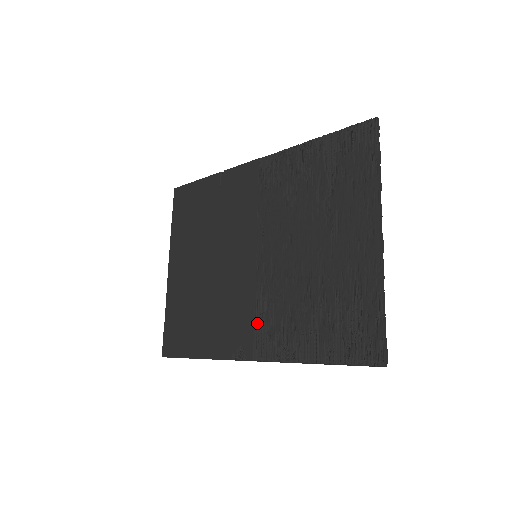
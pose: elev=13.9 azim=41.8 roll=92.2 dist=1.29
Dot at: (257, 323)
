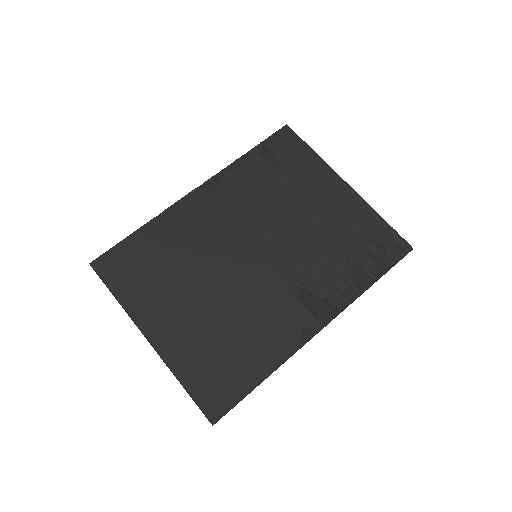
Dot at: (302, 299)
